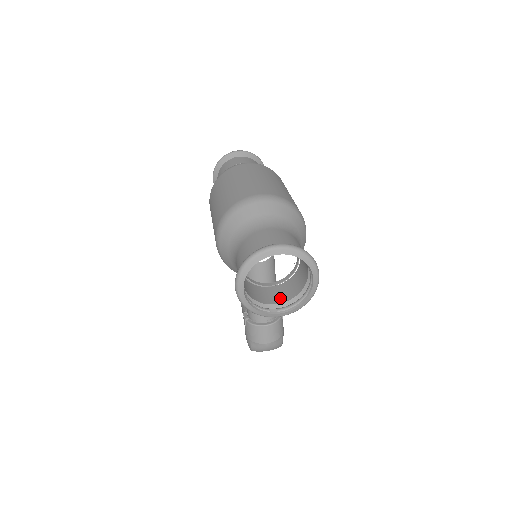
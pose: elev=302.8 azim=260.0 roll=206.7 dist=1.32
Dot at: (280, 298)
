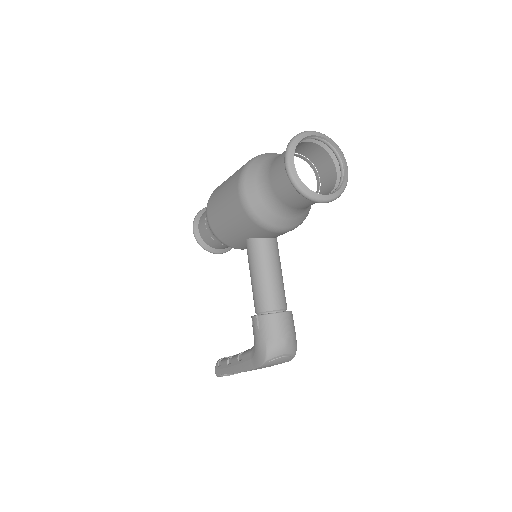
Dot at: occluded
